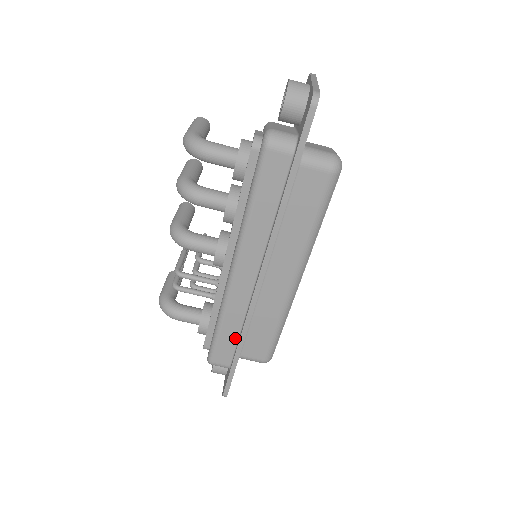
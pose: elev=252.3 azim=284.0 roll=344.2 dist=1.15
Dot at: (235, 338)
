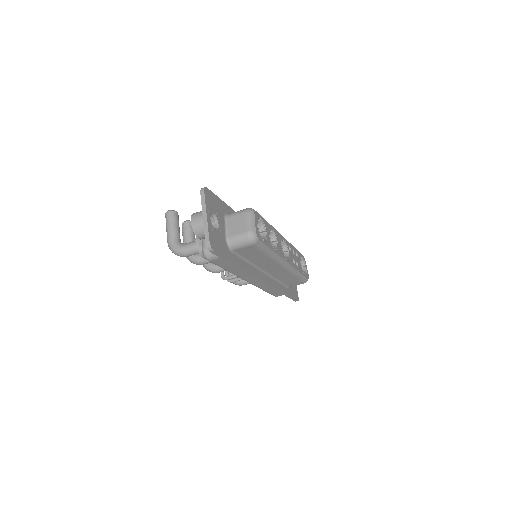
Dot at: occluded
